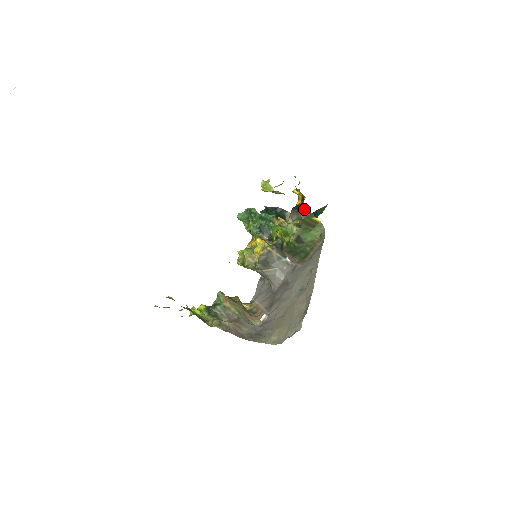
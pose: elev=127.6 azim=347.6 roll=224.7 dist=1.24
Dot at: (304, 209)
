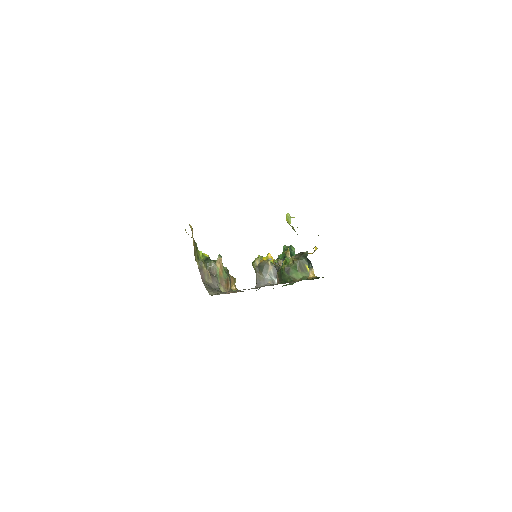
Dot at: (305, 255)
